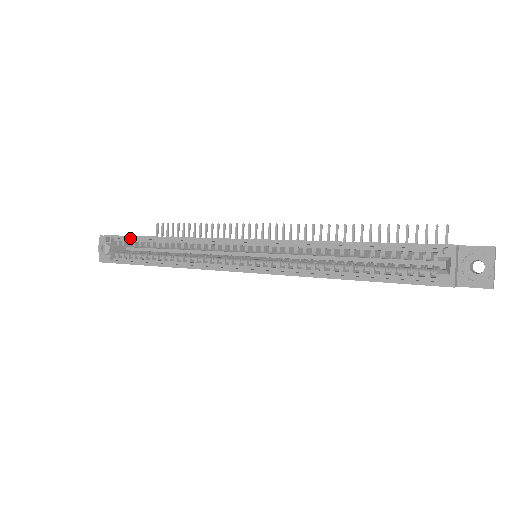
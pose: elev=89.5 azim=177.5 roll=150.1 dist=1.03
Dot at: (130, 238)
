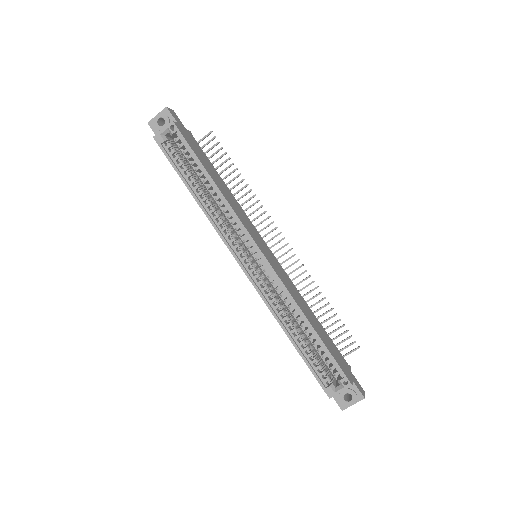
Dot at: (191, 151)
